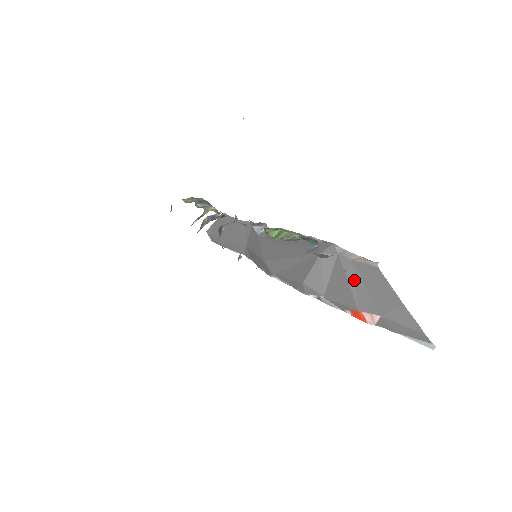
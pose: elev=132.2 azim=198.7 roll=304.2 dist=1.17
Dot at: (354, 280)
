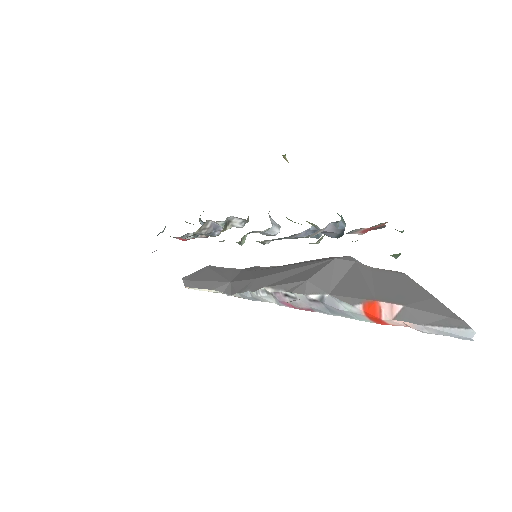
Dot at: (372, 279)
